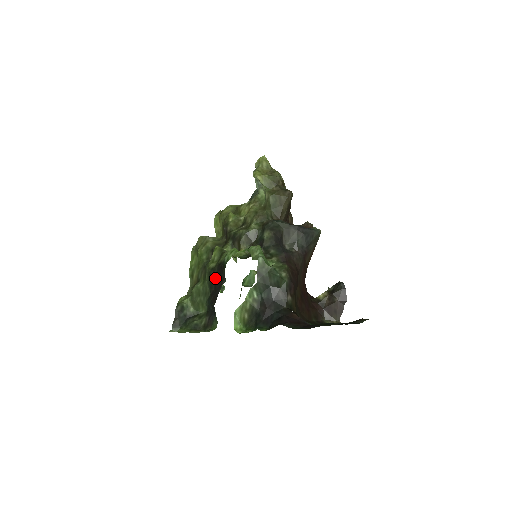
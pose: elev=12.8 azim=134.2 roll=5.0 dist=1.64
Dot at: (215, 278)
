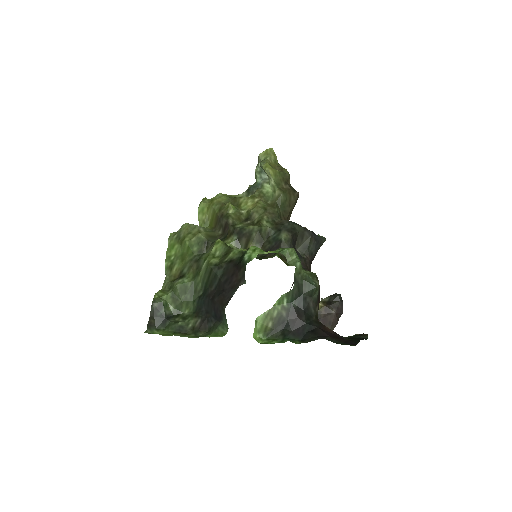
Dot at: (221, 276)
